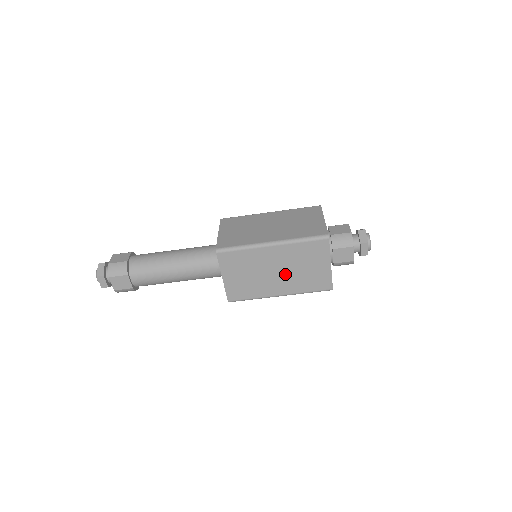
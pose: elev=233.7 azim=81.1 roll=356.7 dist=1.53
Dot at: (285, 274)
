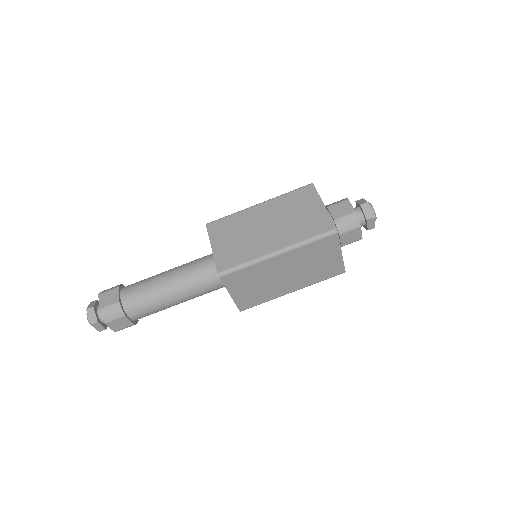
Dot at: (295, 274)
